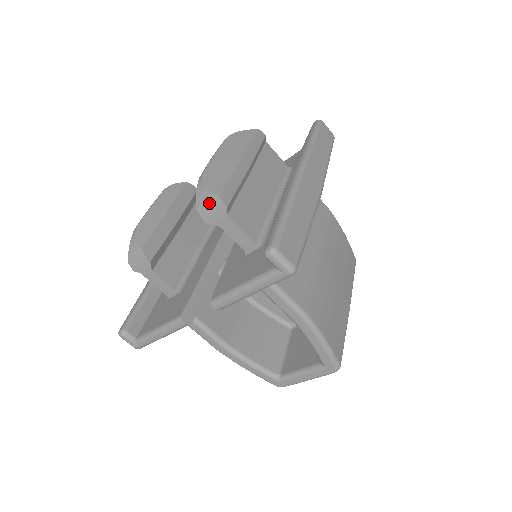
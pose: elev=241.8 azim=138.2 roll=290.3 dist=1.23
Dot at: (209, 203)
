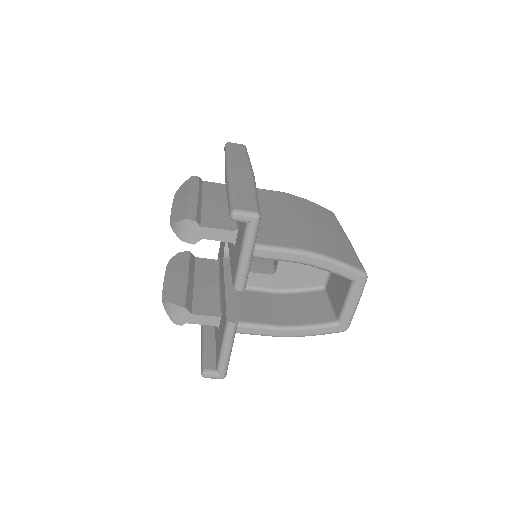
Dot at: (184, 229)
